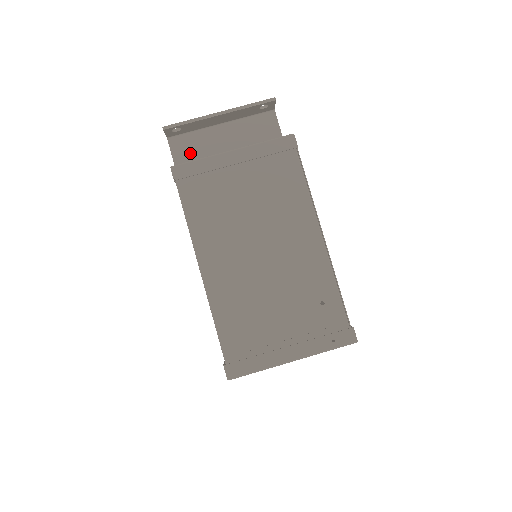
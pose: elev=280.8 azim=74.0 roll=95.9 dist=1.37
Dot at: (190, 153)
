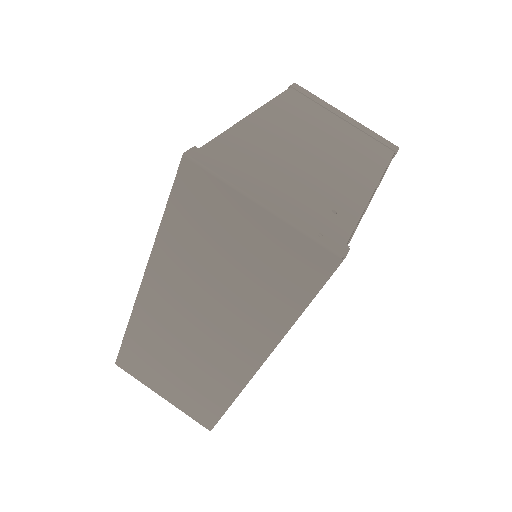
Dot at: occluded
